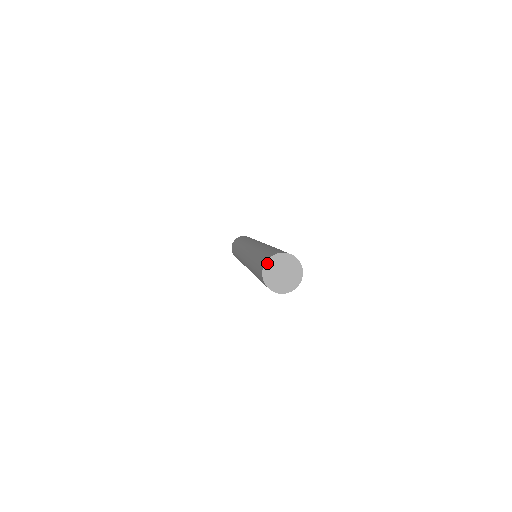
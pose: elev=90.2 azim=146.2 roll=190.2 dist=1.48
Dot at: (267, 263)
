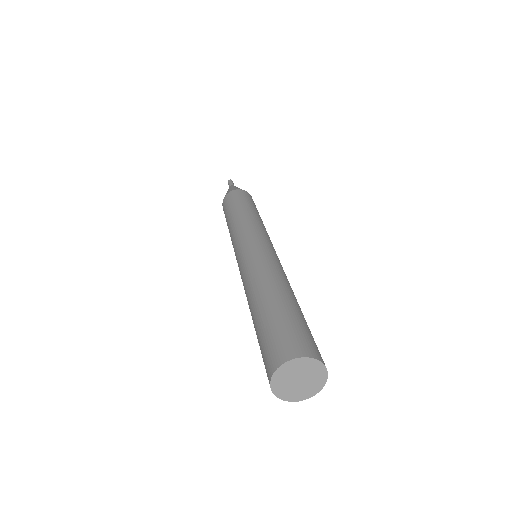
Dot at: (291, 362)
